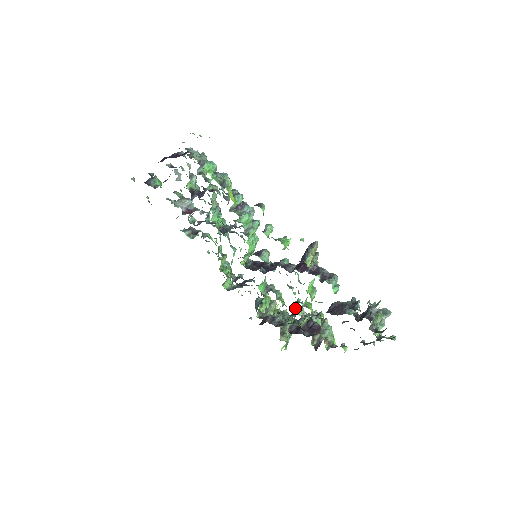
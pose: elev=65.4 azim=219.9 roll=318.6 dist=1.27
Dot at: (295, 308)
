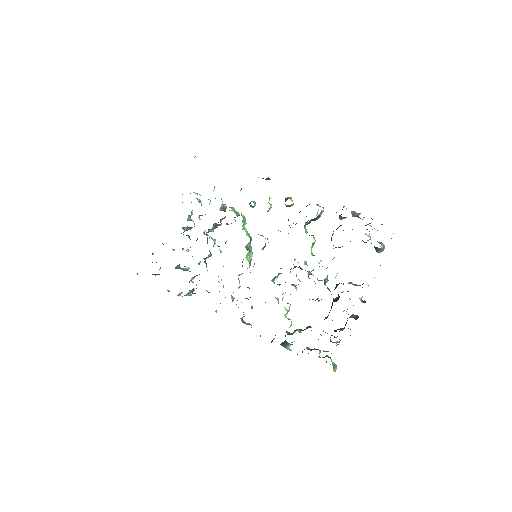
Dot at: (310, 274)
